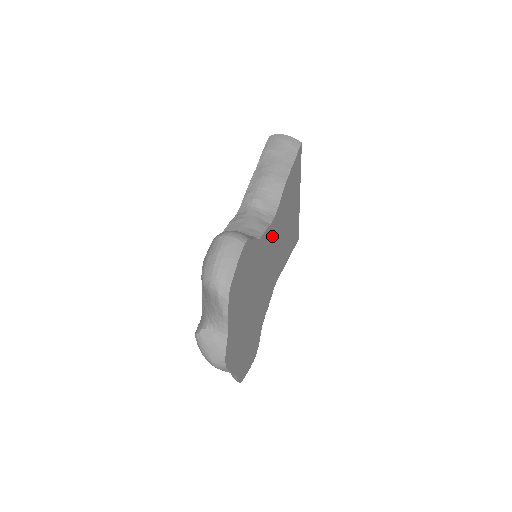
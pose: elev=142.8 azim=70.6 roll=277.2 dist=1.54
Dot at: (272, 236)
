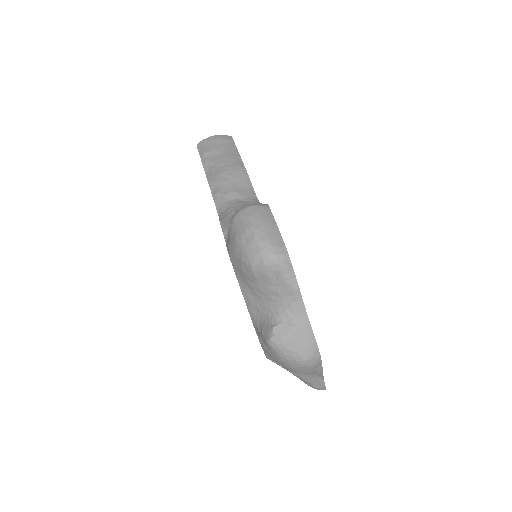
Dot at: occluded
